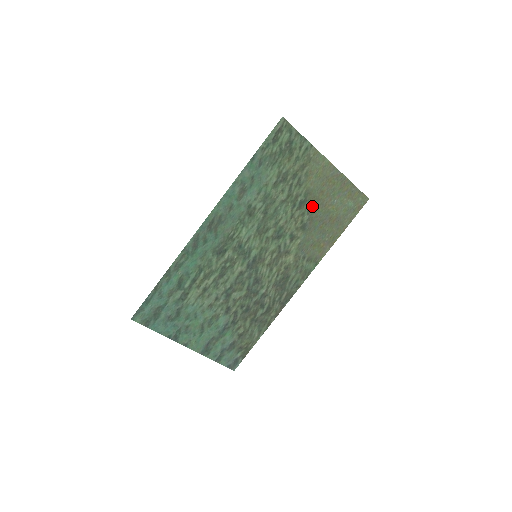
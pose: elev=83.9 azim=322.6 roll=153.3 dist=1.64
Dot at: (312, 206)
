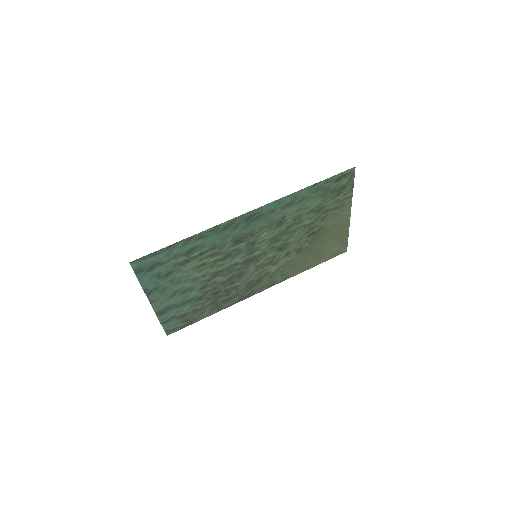
Dot at: (316, 238)
